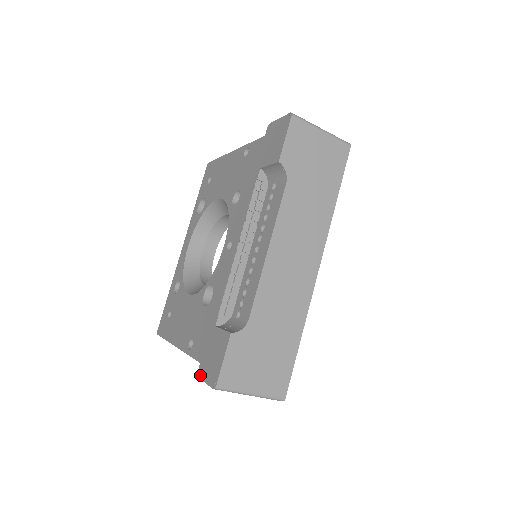
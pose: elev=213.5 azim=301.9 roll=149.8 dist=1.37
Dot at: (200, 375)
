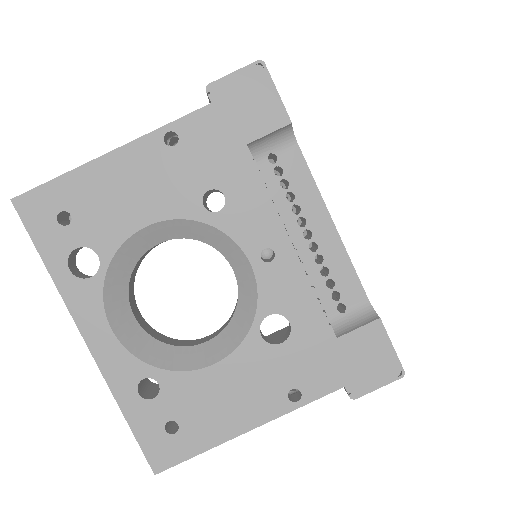
Dot at: (360, 393)
